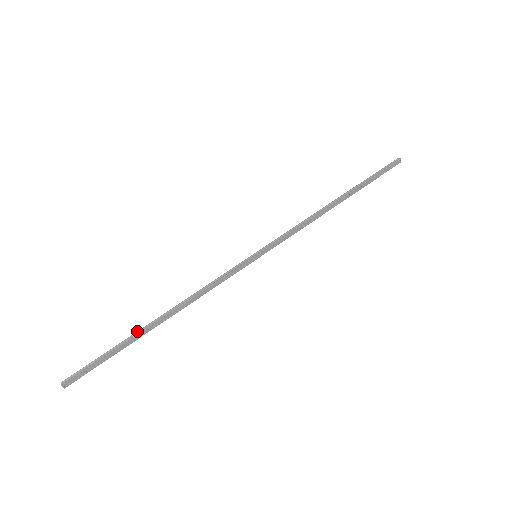
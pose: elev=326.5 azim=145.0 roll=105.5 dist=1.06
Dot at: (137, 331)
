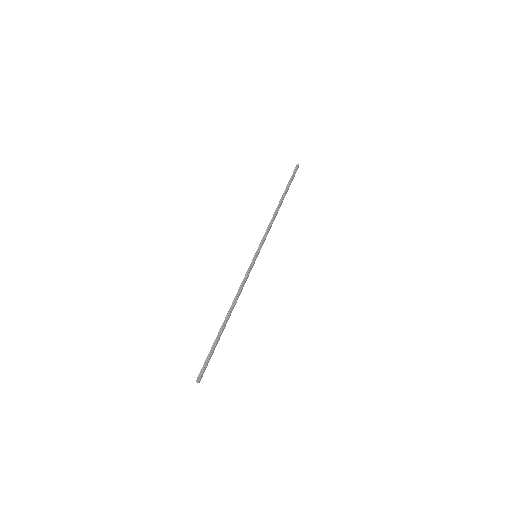
Dot at: (220, 330)
